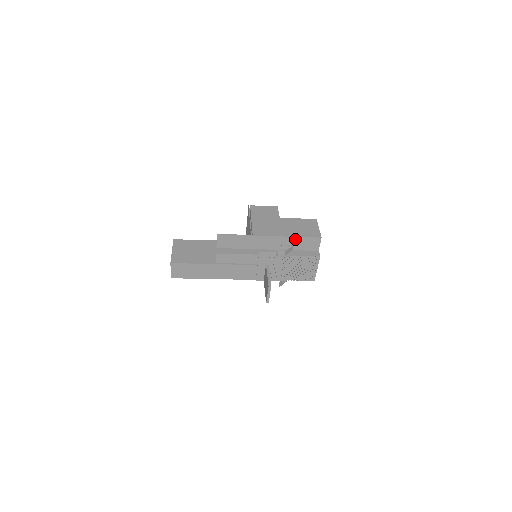
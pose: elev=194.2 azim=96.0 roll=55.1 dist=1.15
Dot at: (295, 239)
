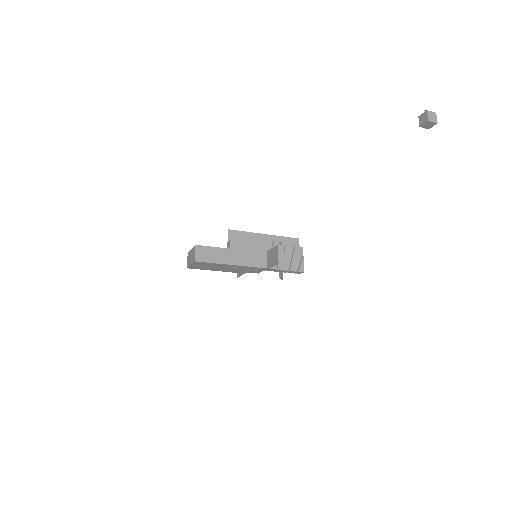
Dot at: (282, 238)
